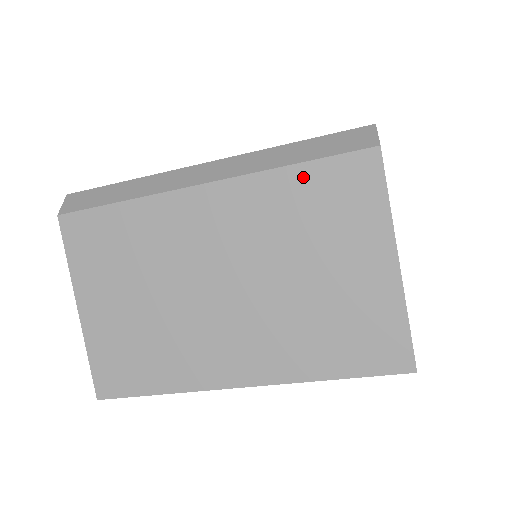
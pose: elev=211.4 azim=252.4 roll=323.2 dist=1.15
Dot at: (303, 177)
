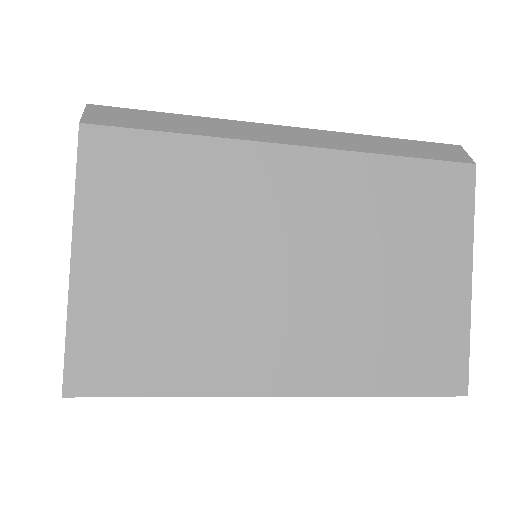
Dot at: (402, 171)
